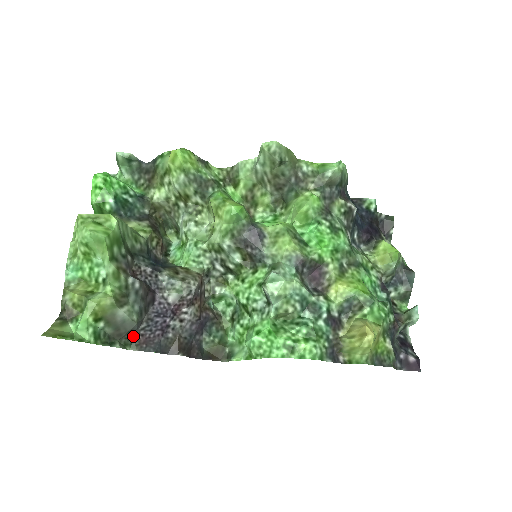
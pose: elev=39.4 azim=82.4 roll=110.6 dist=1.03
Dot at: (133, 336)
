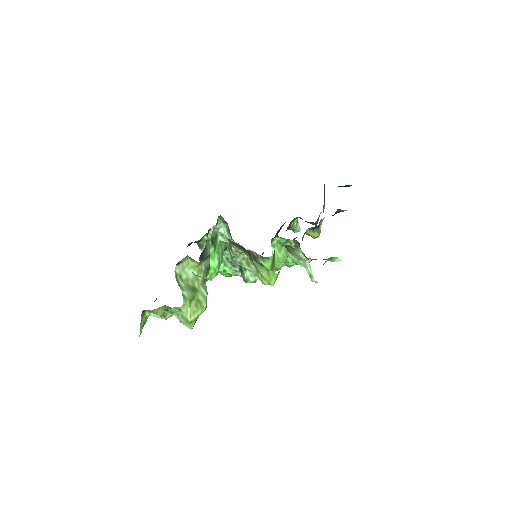
Dot at: occluded
